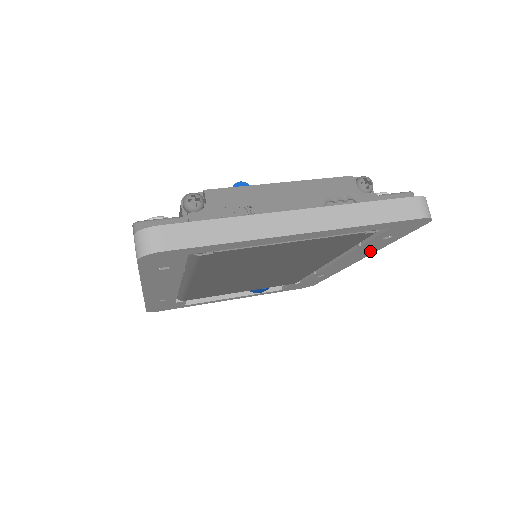
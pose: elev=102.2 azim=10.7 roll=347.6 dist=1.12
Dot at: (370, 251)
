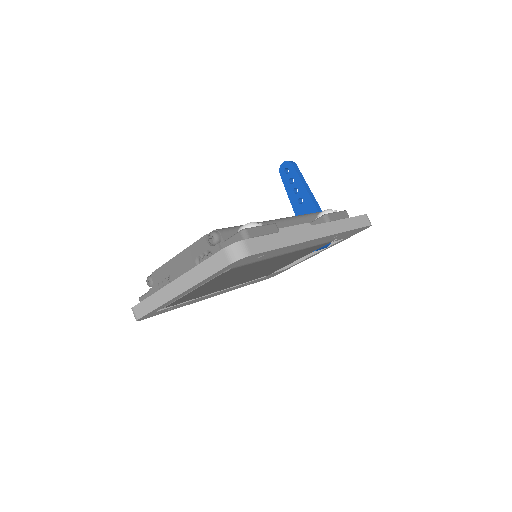
Dot at: (293, 246)
